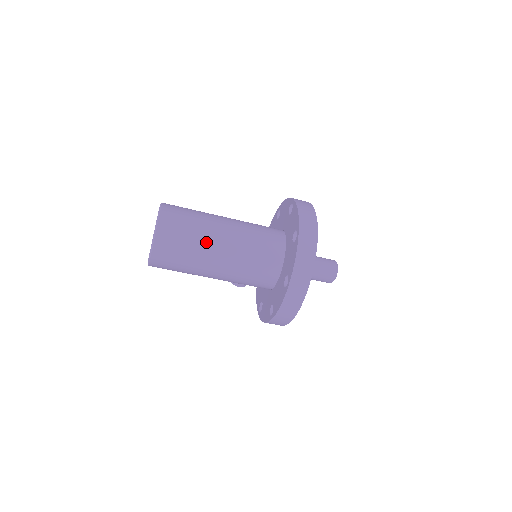
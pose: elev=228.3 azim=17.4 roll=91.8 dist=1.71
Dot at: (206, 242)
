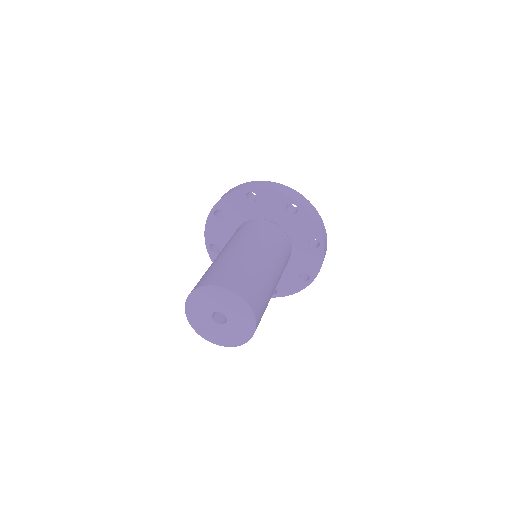
Dot at: occluded
